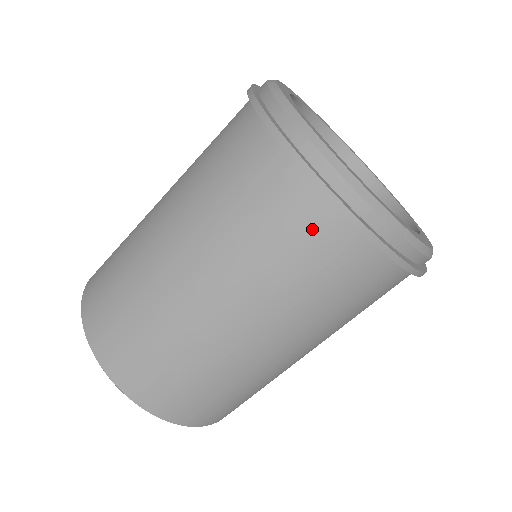
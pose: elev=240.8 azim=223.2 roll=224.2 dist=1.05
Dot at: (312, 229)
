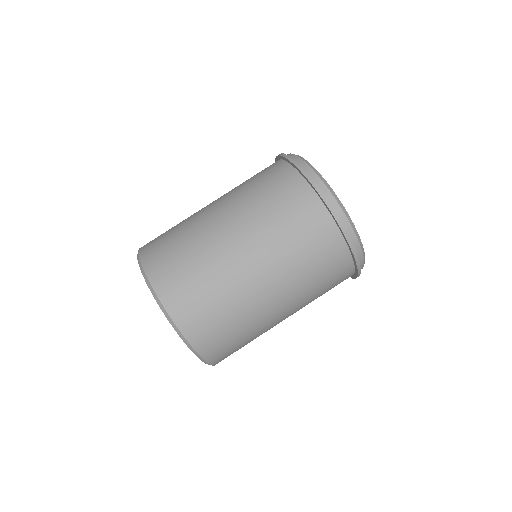
Dot at: (277, 174)
